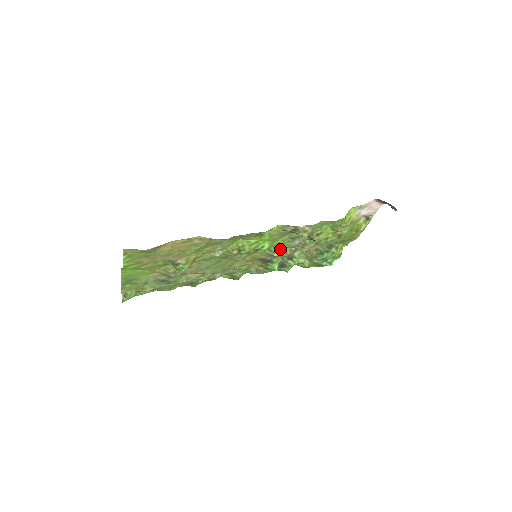
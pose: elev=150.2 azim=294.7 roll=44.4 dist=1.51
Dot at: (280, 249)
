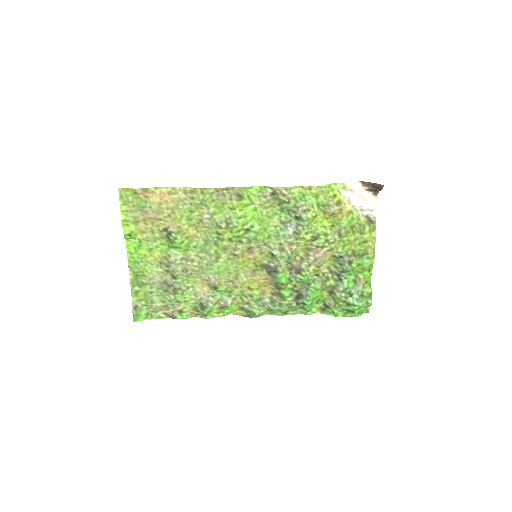
Dot at: (278, 244)
